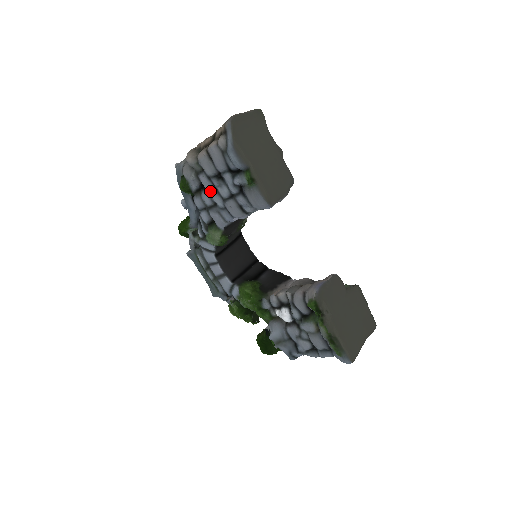
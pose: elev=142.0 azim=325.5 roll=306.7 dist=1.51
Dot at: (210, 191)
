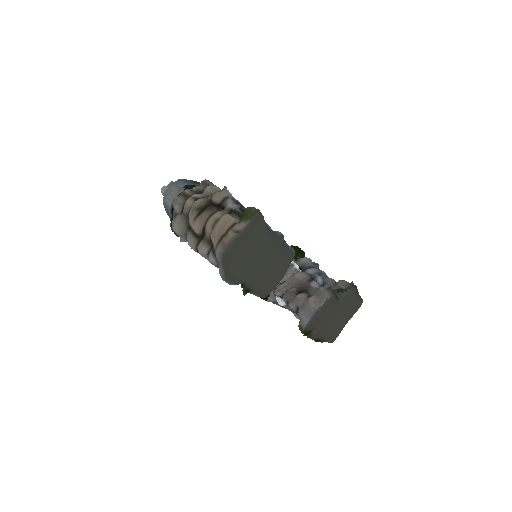
Dot at: occluded
